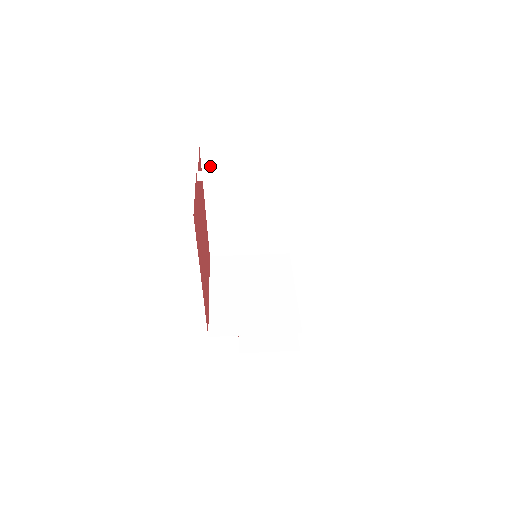
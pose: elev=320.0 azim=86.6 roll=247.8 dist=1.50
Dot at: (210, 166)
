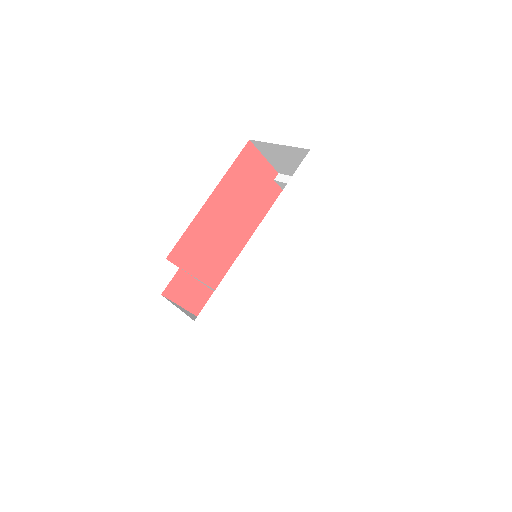
Dot at: occluded
